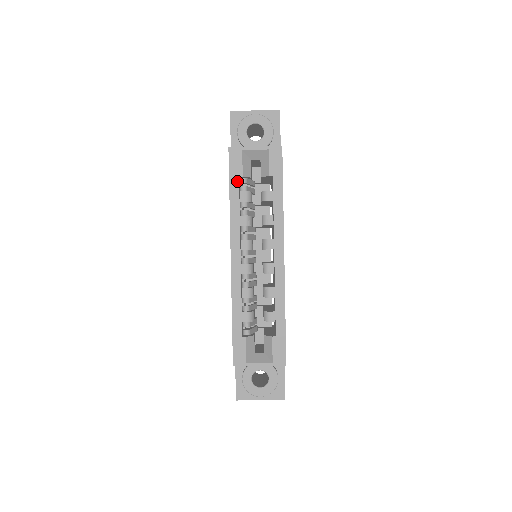
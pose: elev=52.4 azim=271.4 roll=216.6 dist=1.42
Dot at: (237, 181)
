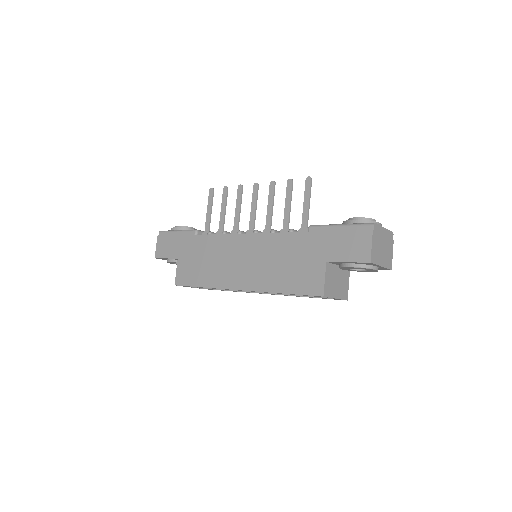
Dot at: occluded
